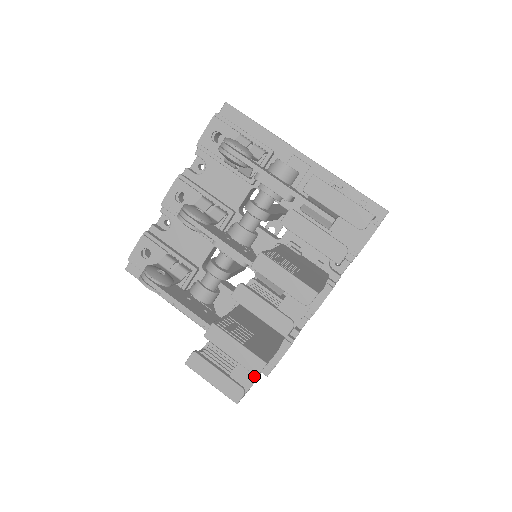
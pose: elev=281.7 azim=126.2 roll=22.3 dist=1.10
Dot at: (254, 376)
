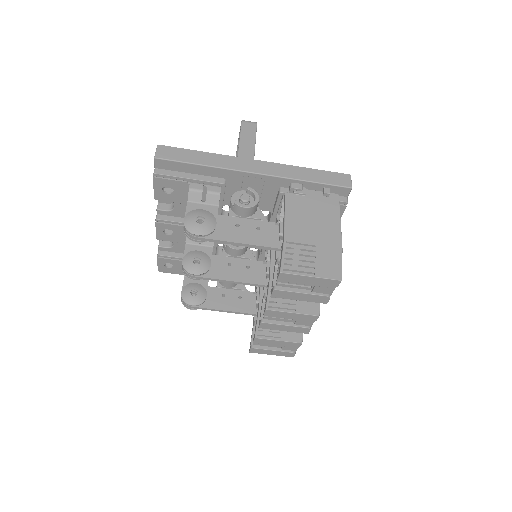
Dot at: (297, 347)
